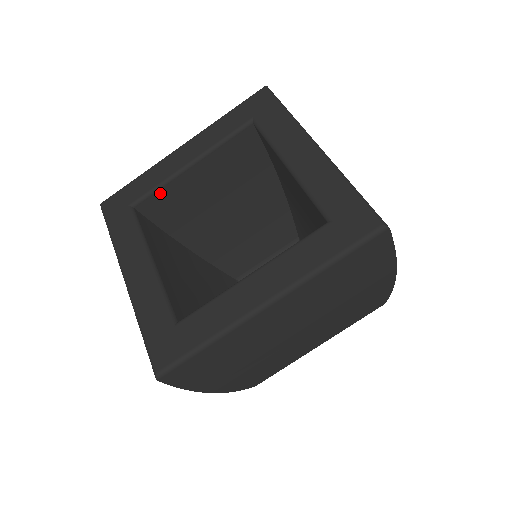
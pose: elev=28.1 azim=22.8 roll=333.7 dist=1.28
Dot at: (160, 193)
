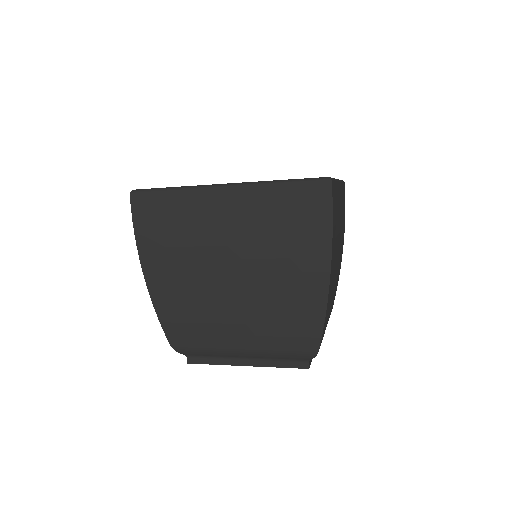
Dot at: occluded
